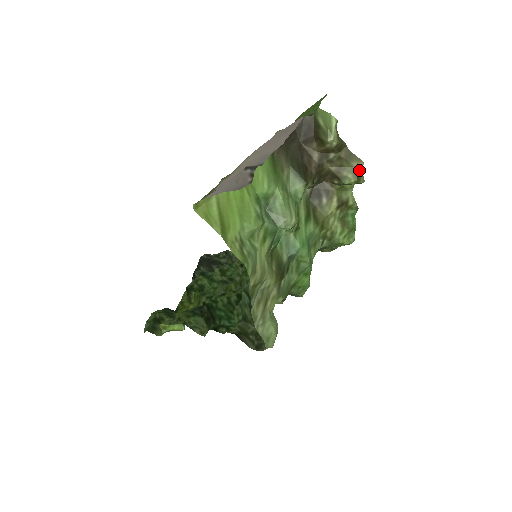
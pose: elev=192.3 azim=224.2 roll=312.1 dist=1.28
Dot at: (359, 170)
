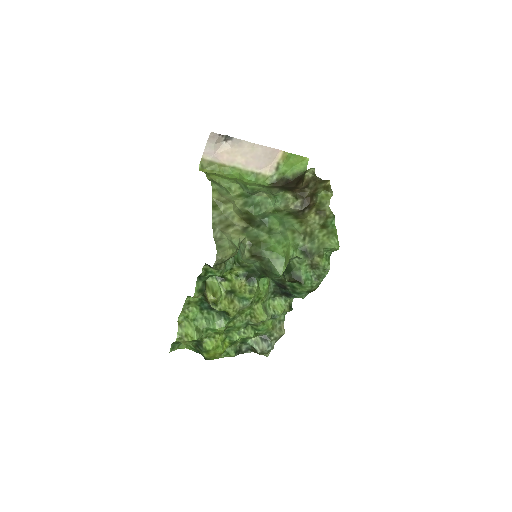
Dot at: (328, 187)
